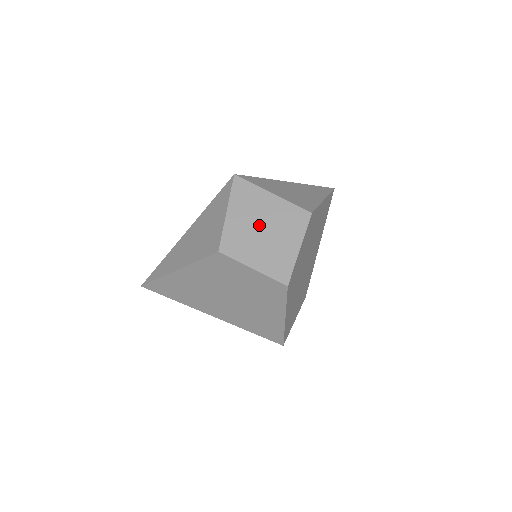
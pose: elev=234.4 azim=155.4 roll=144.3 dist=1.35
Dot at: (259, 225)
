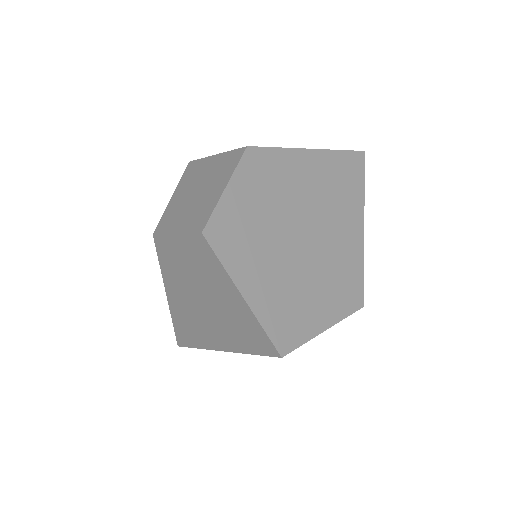
Dot at: (194, 190)
